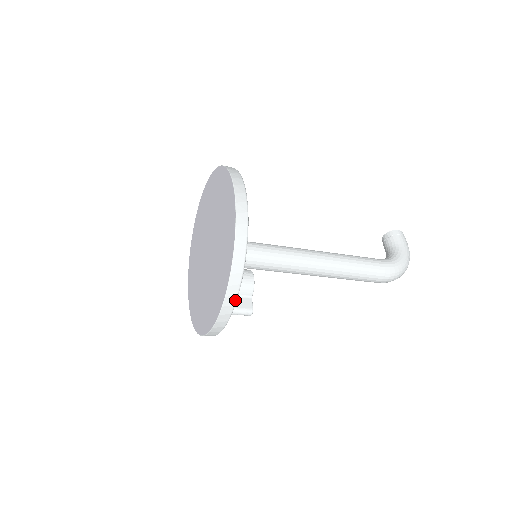
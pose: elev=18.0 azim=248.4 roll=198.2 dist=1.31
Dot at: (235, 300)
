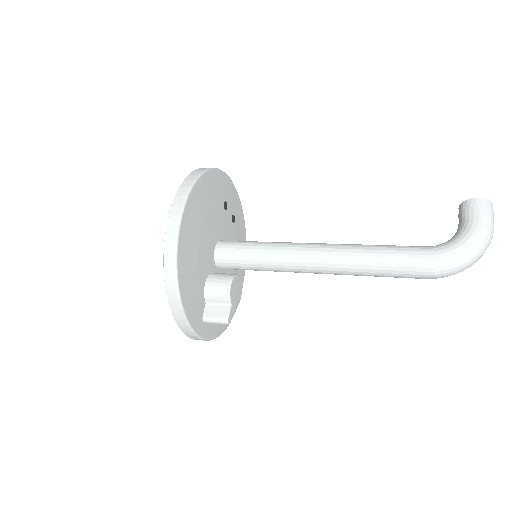
Dot at: (182, 314)
